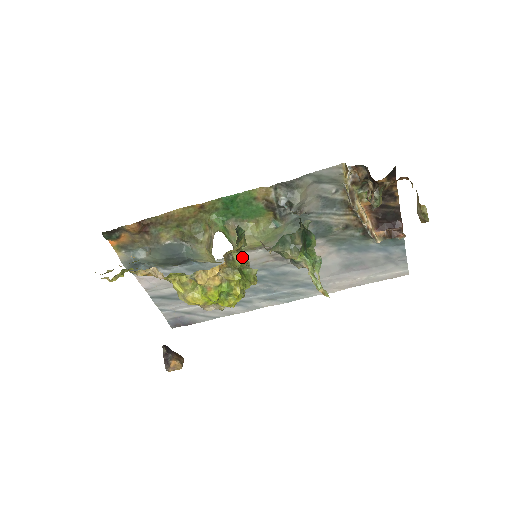
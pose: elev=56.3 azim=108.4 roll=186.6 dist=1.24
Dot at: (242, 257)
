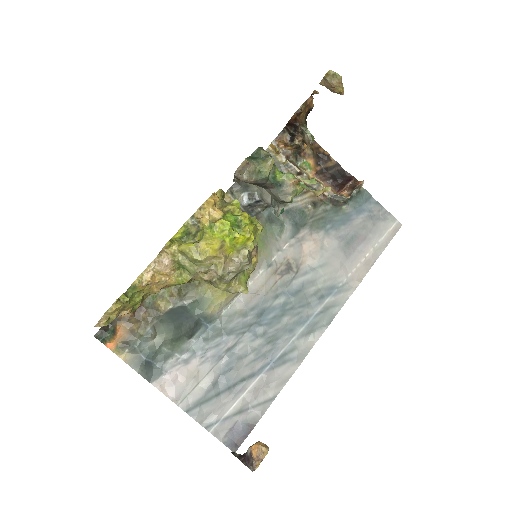
Dot at: occluded
